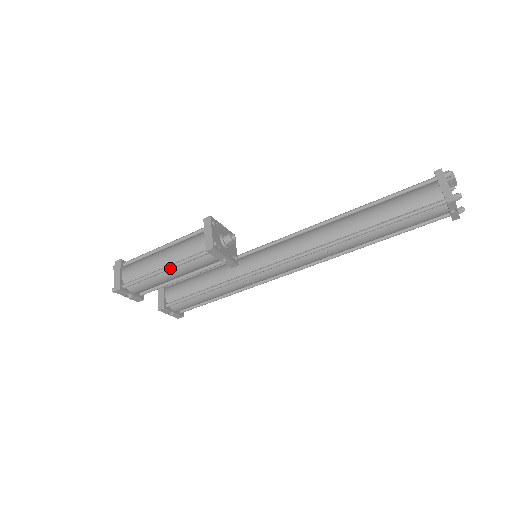
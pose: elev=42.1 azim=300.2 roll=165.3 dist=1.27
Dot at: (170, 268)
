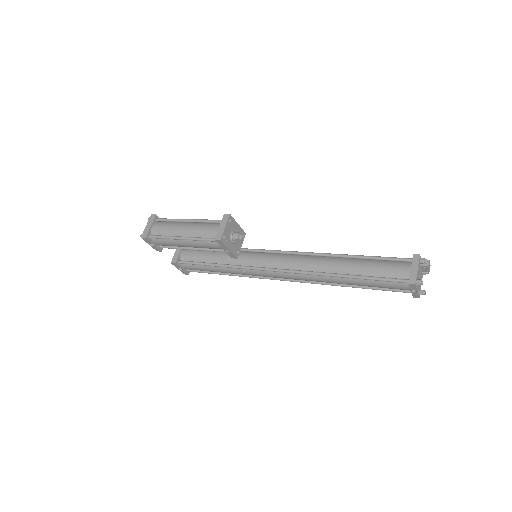
Dot at: (186, 239)
